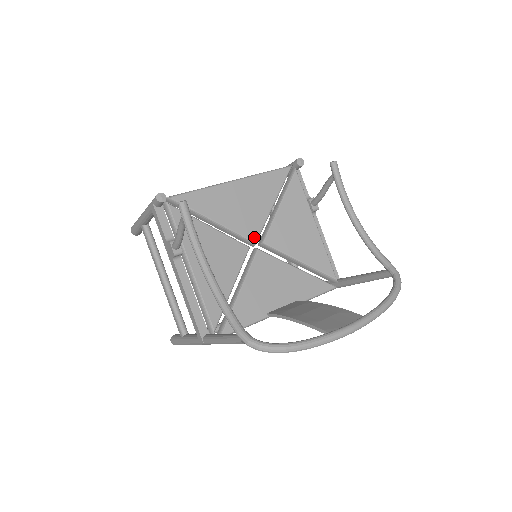
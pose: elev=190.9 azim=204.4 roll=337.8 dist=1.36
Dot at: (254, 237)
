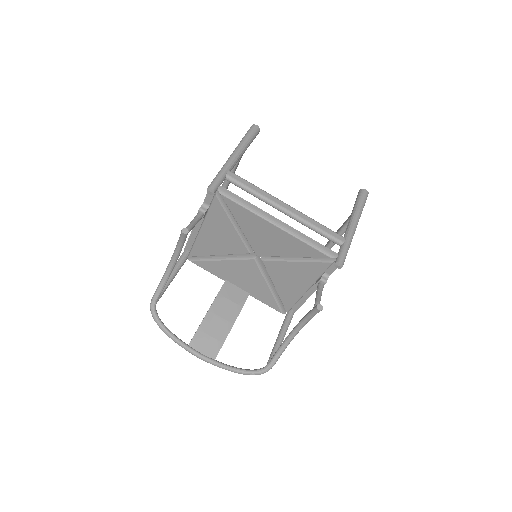
Dot at: (259, 254)
